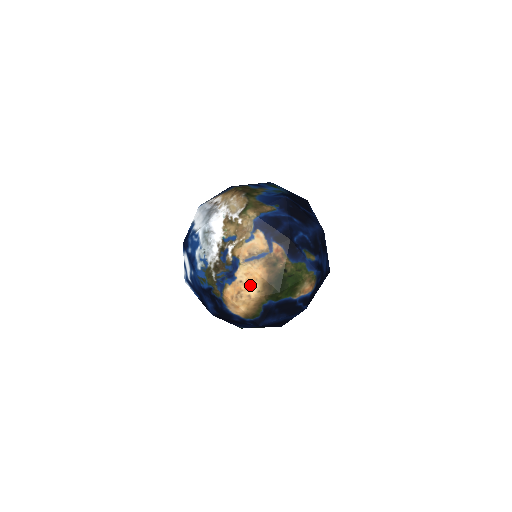
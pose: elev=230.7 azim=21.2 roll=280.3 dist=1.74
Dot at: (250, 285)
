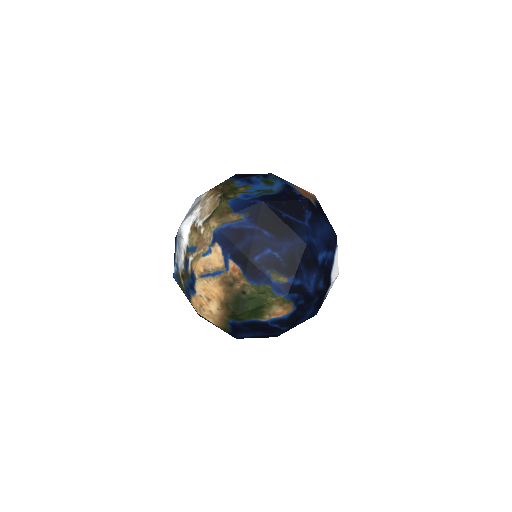
Dot at: (209, 301)
